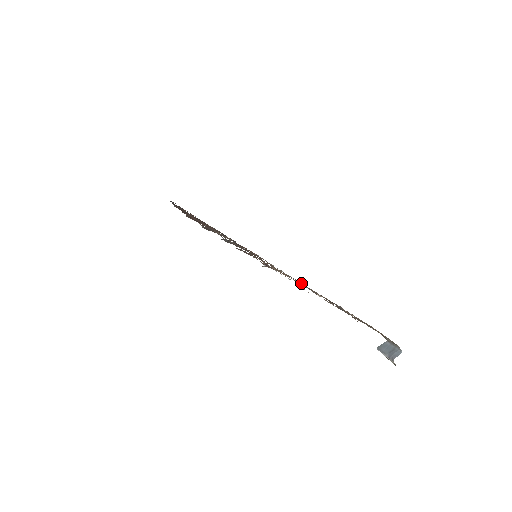
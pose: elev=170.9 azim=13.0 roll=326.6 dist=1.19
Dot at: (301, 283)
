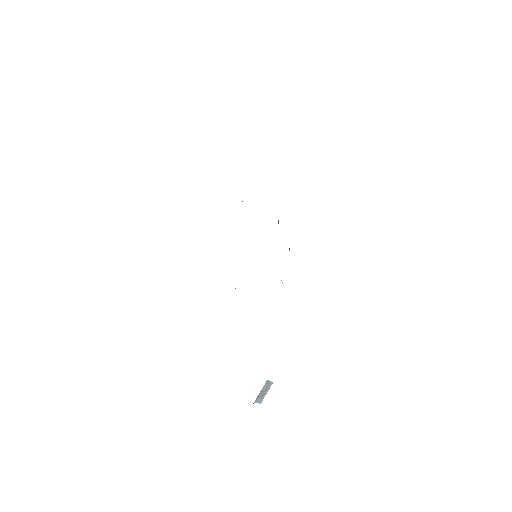
Dot at: occluded
